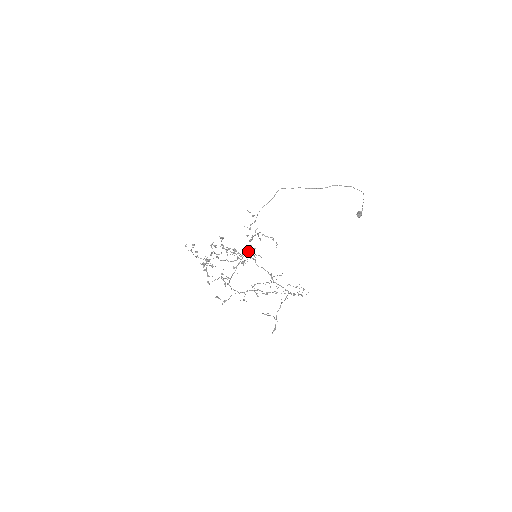
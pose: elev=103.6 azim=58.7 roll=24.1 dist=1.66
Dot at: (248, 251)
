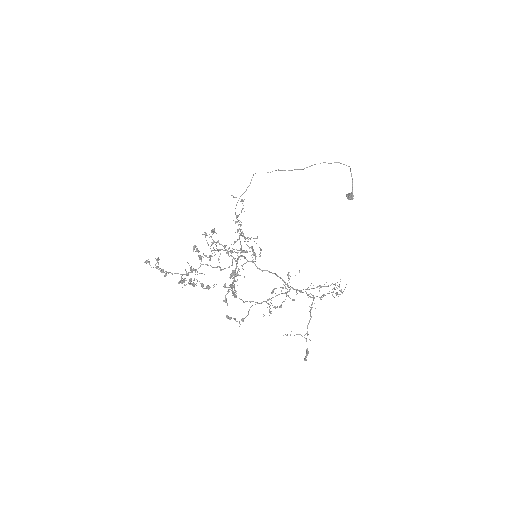
Dot at: occluded
